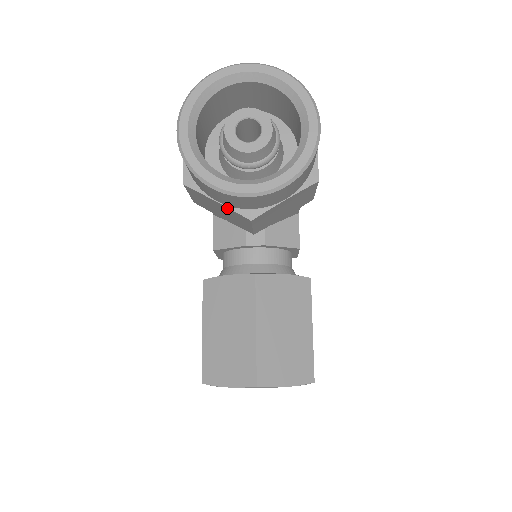
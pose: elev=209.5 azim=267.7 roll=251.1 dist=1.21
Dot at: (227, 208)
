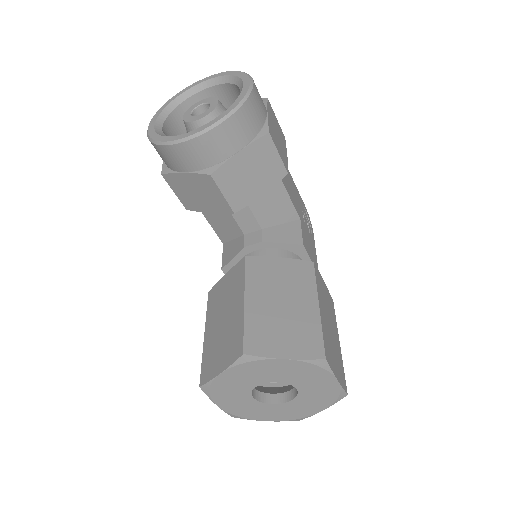
Dot at: (192, 175)
